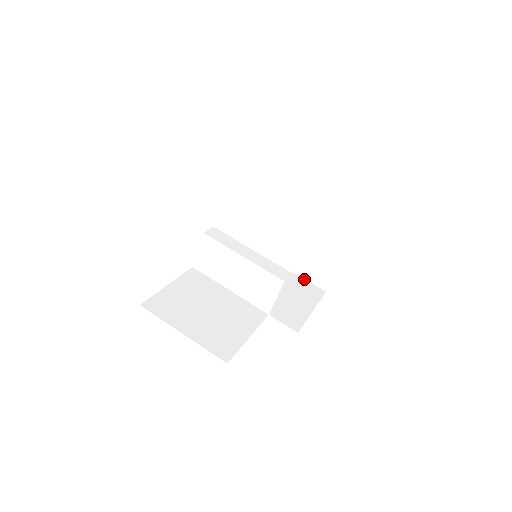
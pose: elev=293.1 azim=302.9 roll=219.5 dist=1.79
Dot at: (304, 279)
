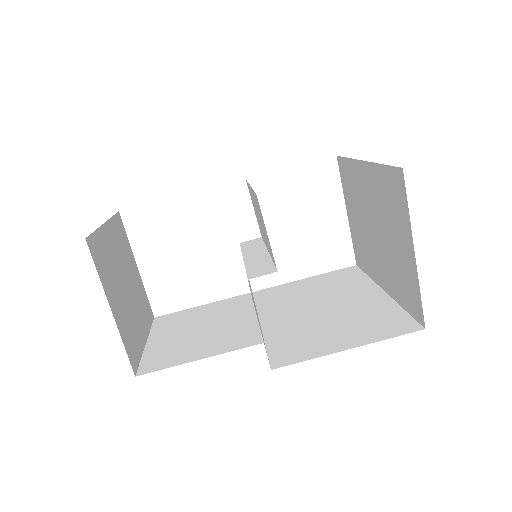
Dot at: (403, 310)
